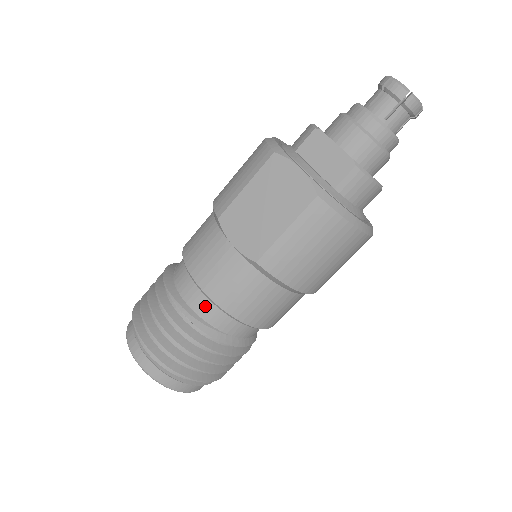
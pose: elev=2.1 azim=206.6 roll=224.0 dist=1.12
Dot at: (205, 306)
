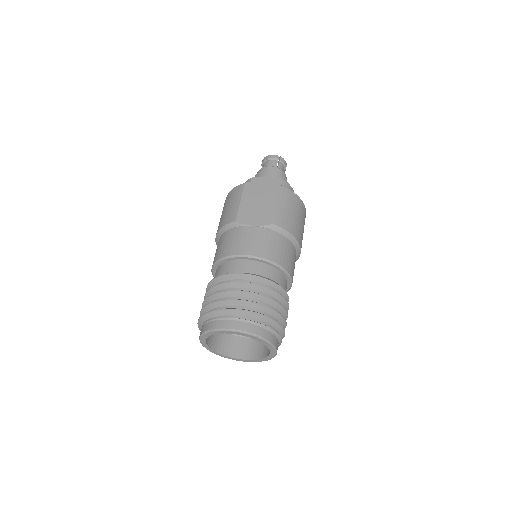
Dot at: (257, 267)
